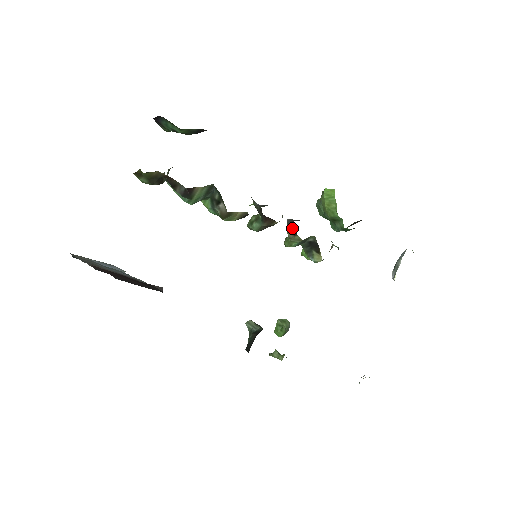
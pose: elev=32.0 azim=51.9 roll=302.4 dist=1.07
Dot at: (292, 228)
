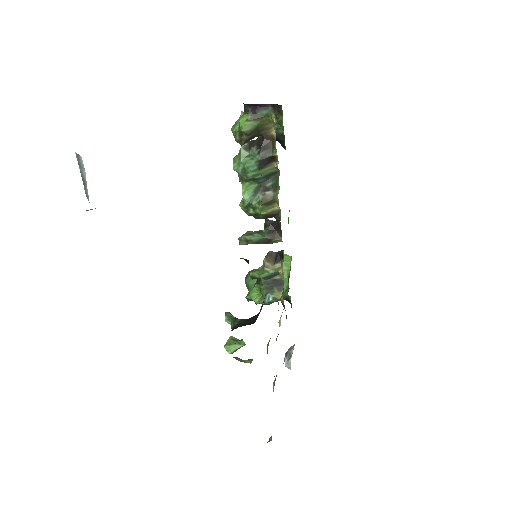
Dot at: (274, 257)
